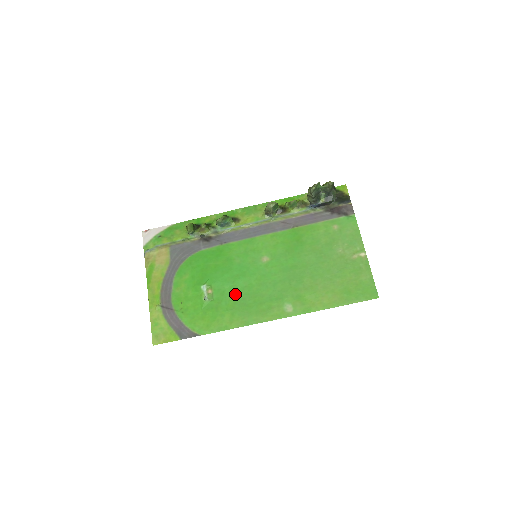
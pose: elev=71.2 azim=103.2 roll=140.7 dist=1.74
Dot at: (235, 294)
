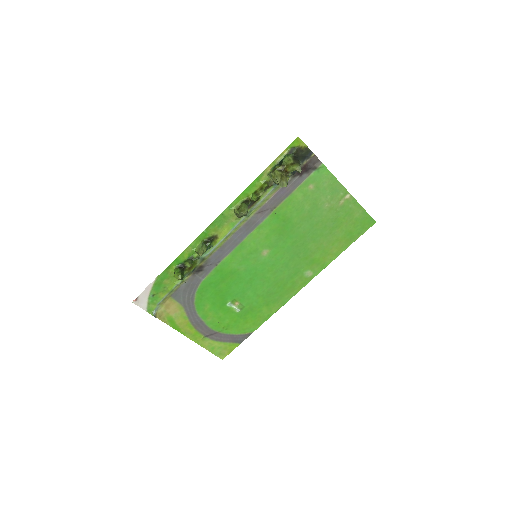
Dot at: (259, 292)
